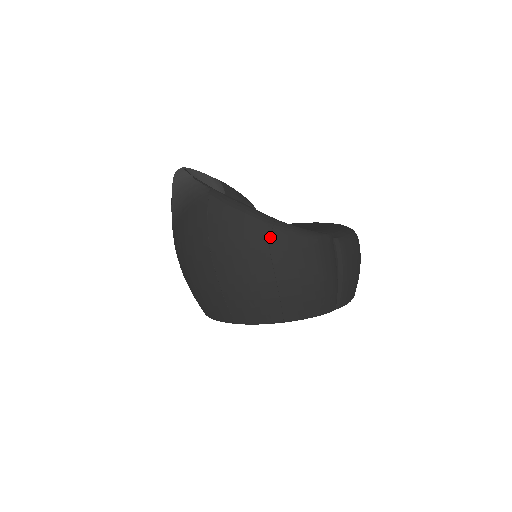
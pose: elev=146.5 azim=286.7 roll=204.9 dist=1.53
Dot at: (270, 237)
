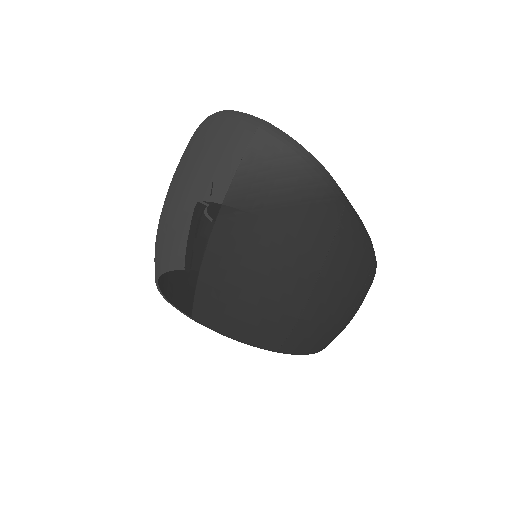
Dot at: (371, 270)
